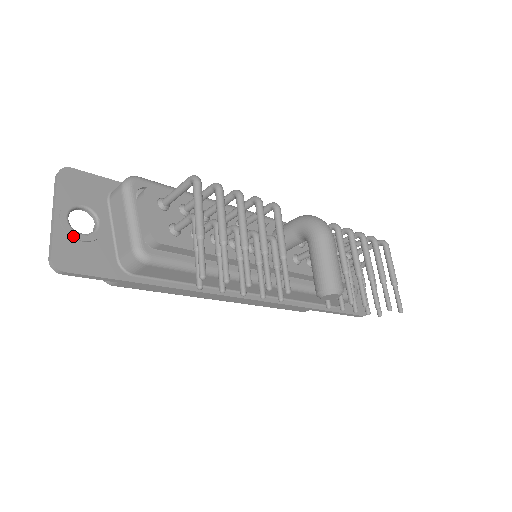
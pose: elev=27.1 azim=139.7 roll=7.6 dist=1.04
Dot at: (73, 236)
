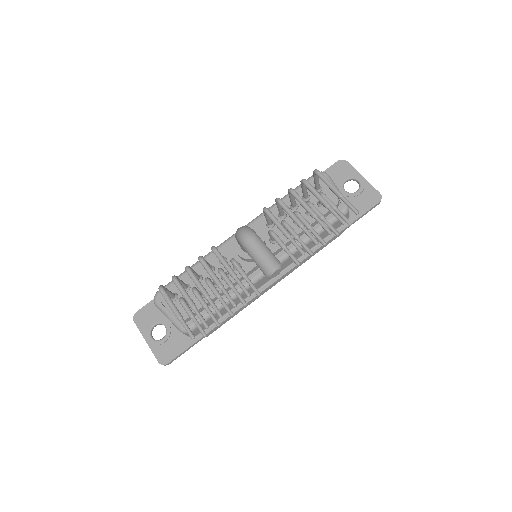
Dot at: (159, 344)
